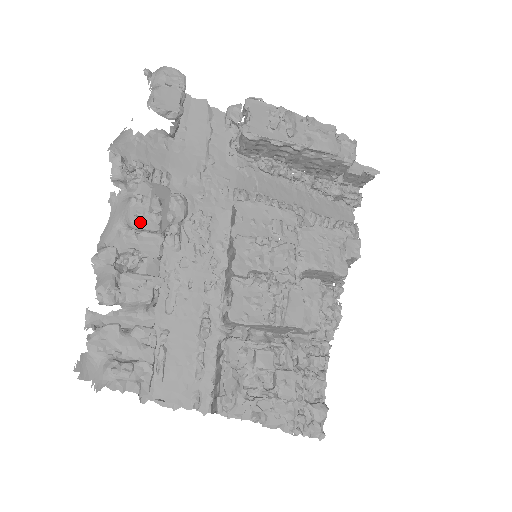
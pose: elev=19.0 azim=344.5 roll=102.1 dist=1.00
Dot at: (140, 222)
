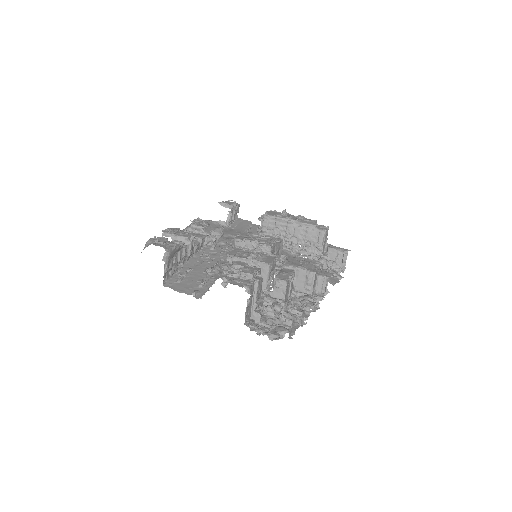
Dot at: (196, 224)
